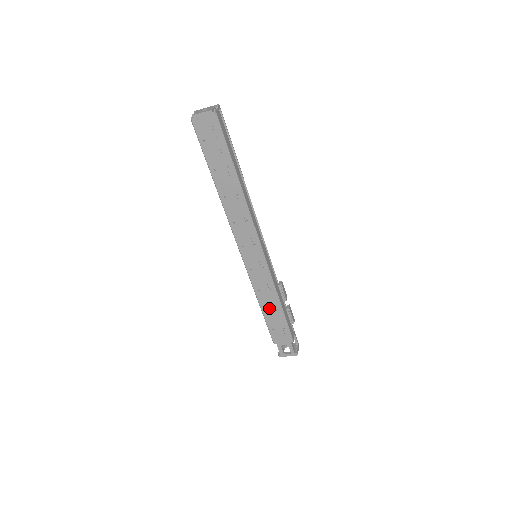
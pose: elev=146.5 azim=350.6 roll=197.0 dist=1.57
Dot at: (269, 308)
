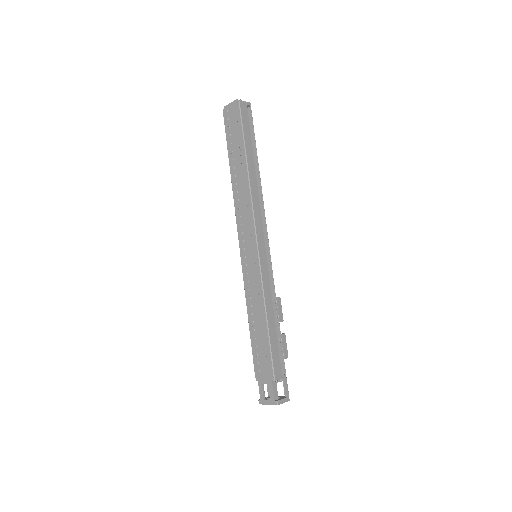
Dot at: (256, 322)
